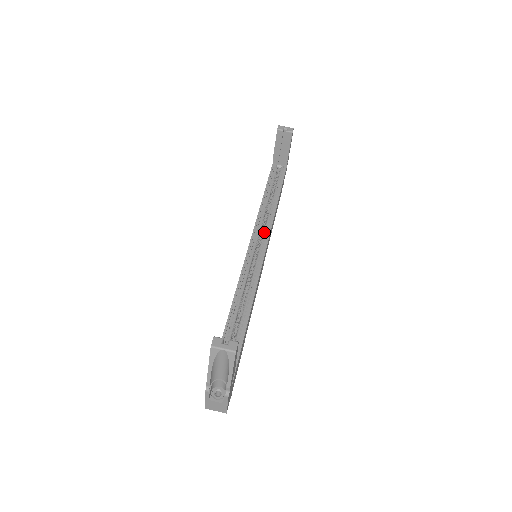
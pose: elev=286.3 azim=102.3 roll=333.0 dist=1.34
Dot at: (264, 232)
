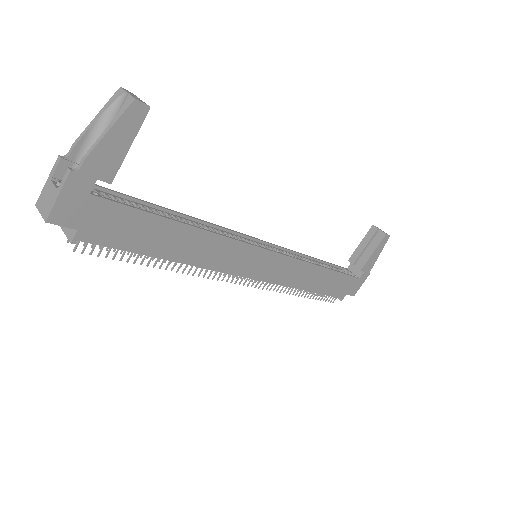
Dot at: occluded
